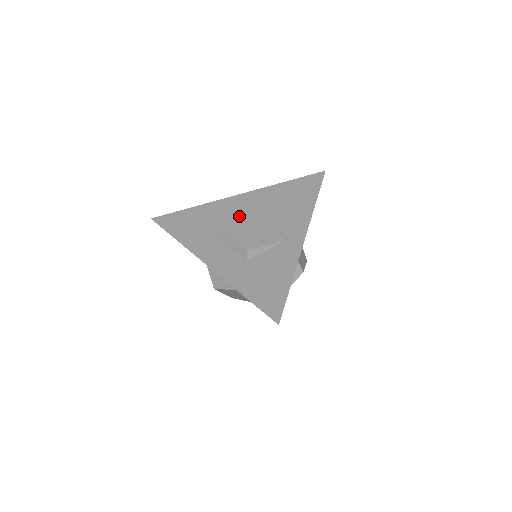
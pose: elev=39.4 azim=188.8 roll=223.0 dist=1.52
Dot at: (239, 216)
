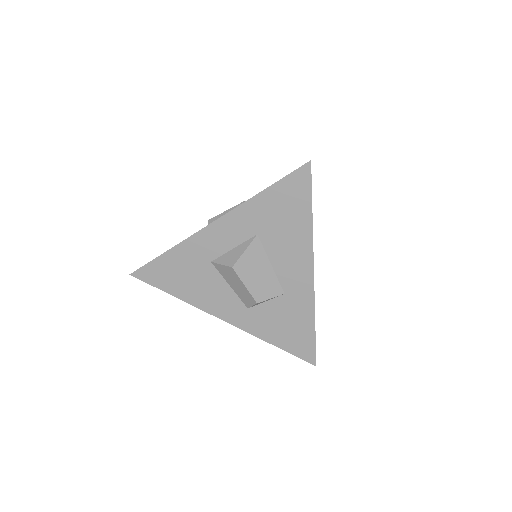
Dot at: occluded
